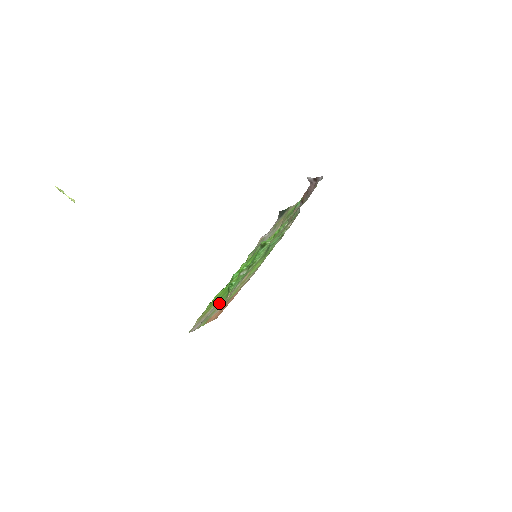
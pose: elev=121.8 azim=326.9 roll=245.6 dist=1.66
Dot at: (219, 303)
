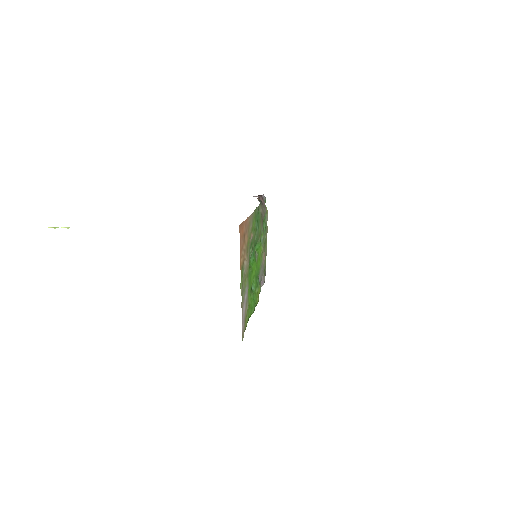
Dot at: (248, 284)
